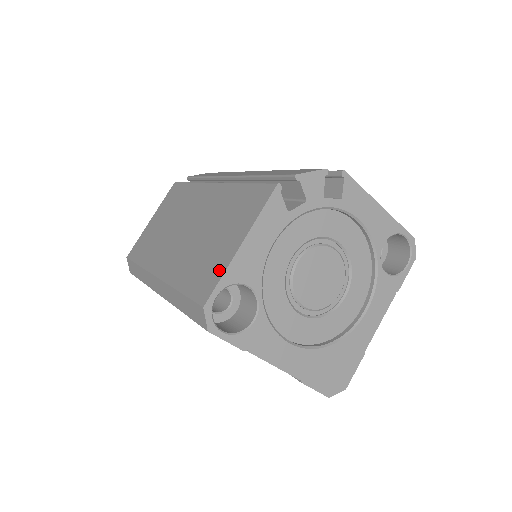
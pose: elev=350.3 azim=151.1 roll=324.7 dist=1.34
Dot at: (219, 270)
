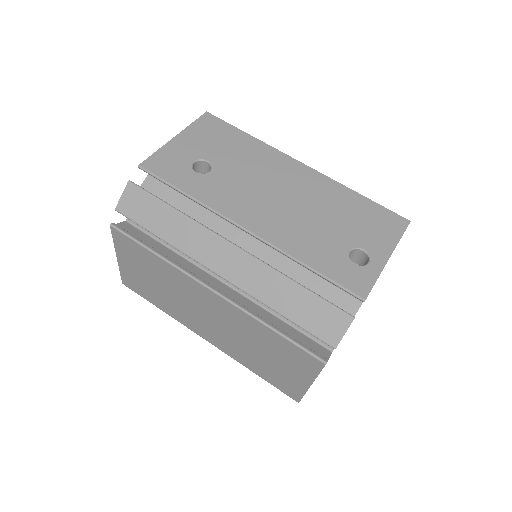
Dot at: (297, 390)
